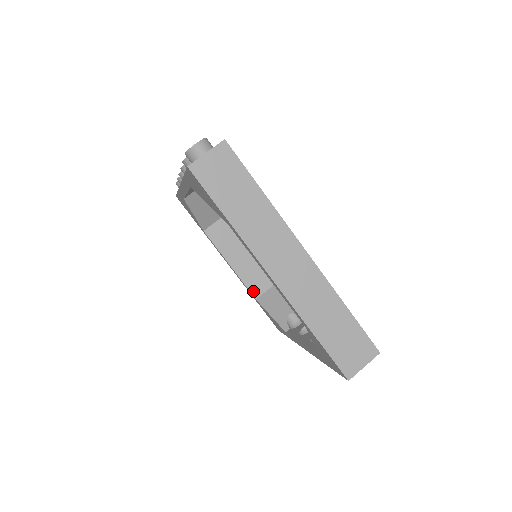
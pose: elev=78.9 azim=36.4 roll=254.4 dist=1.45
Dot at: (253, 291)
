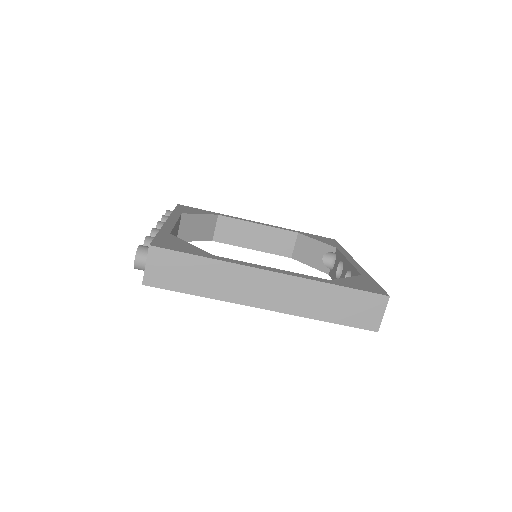
Dot at: (284, 254)
